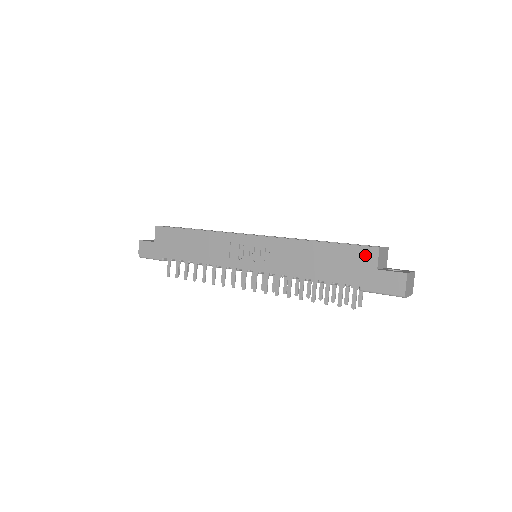
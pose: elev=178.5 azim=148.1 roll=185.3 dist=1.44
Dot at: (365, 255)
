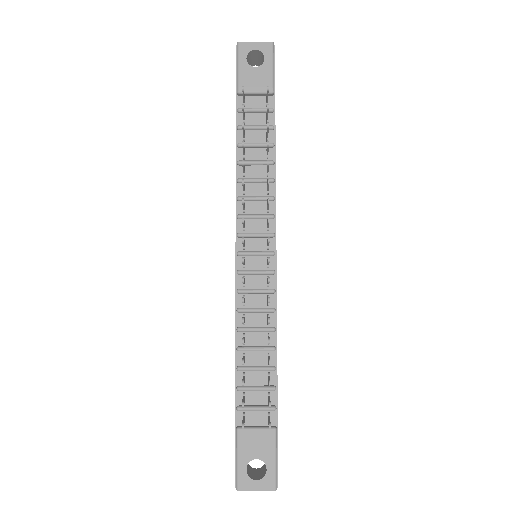
Dot at: occluded
